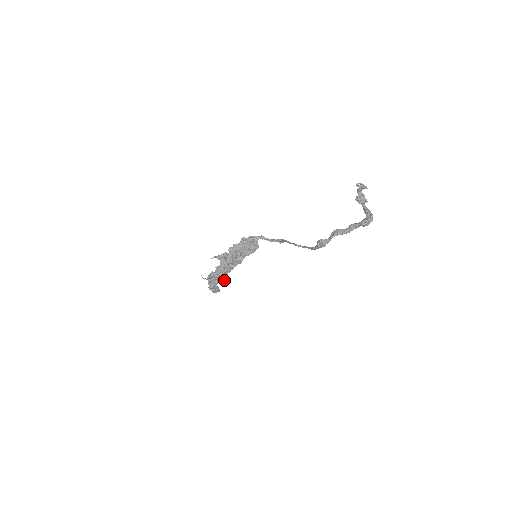
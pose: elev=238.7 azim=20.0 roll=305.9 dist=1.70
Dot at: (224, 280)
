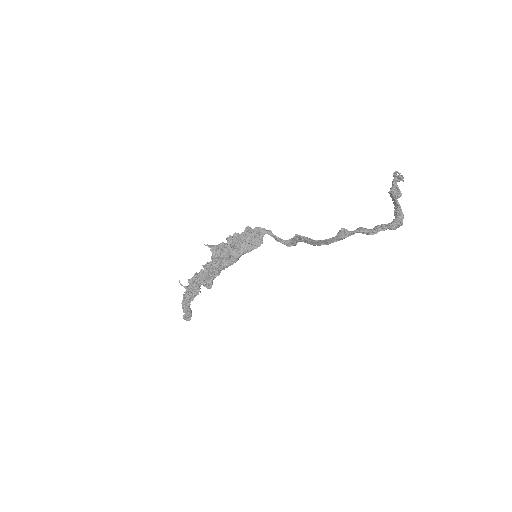
Dot at: (207, 287)
